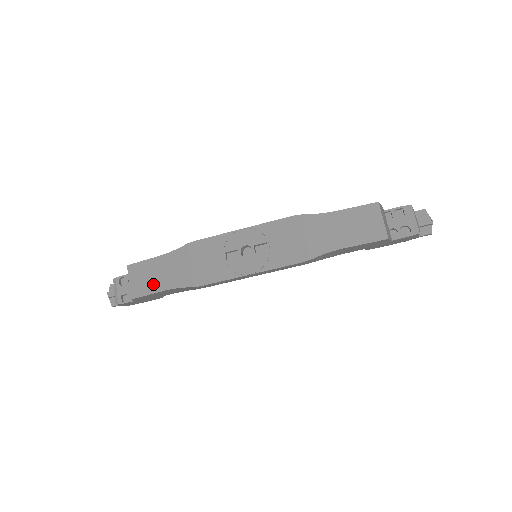
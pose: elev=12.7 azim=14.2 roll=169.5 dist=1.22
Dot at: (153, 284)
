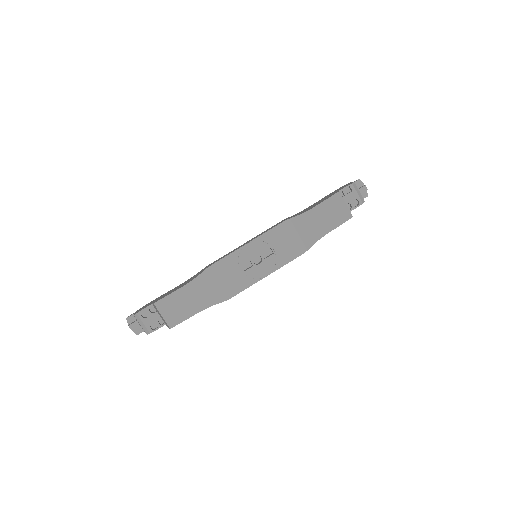
Dot at: (187, 310)
